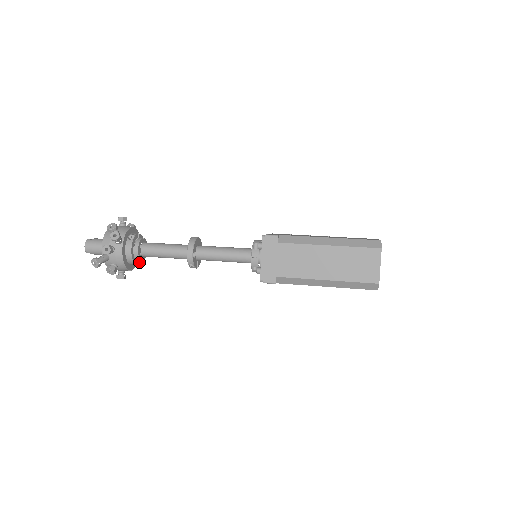
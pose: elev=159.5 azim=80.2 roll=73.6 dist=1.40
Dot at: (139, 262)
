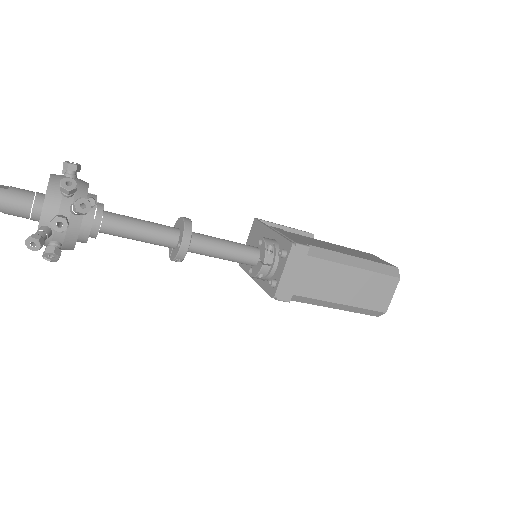
Dot at: occluded
